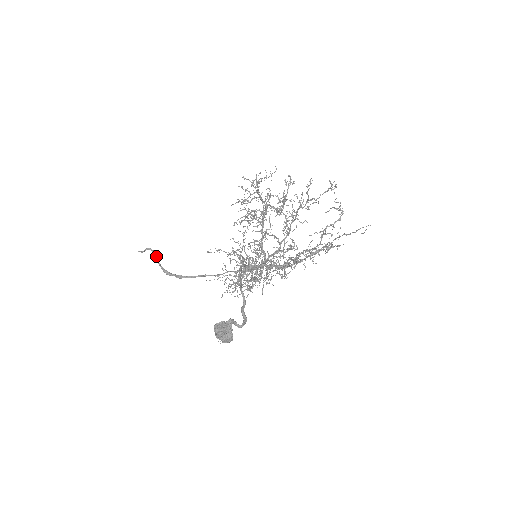
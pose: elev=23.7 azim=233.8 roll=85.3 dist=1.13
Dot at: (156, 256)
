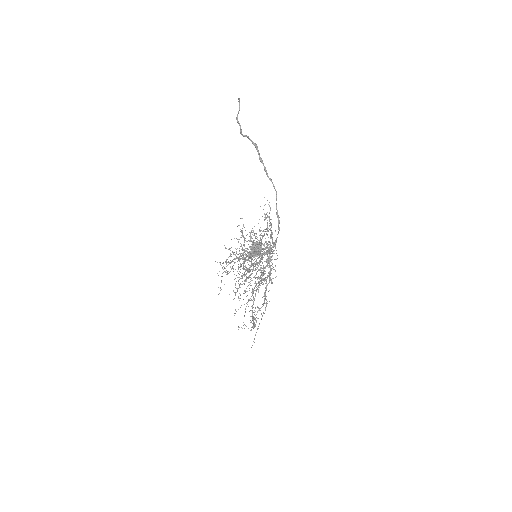
Dot at: occluded
